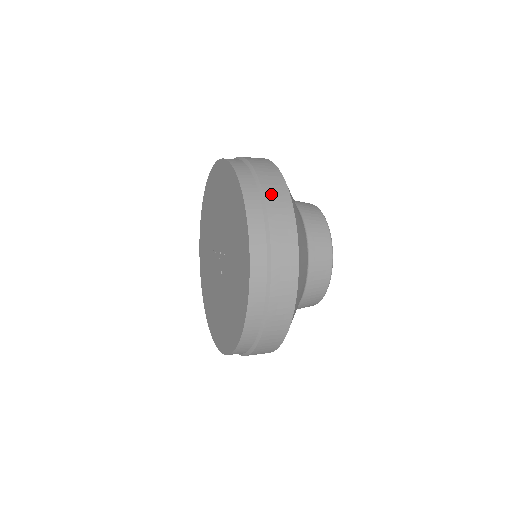
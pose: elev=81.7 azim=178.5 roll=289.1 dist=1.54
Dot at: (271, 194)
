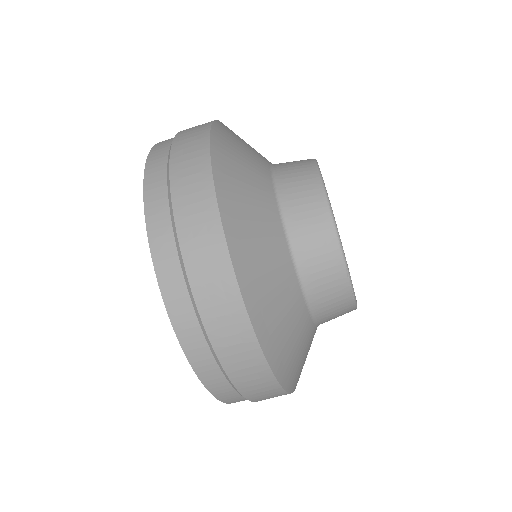
Dot at: (181, 176)
